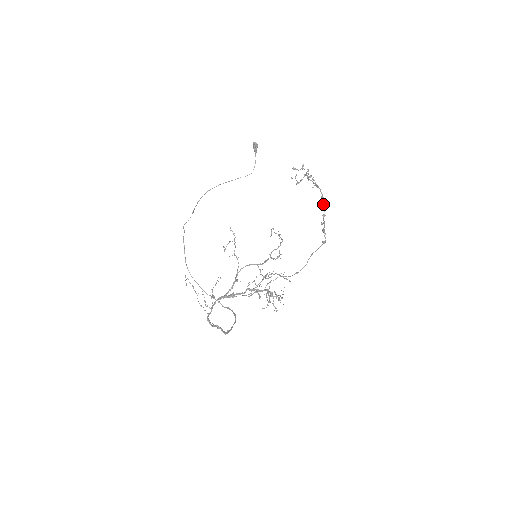
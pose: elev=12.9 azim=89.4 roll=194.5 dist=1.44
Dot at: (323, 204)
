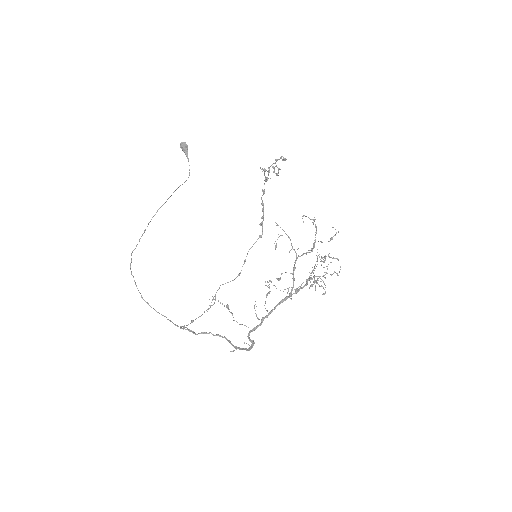
Dot at: occluded
